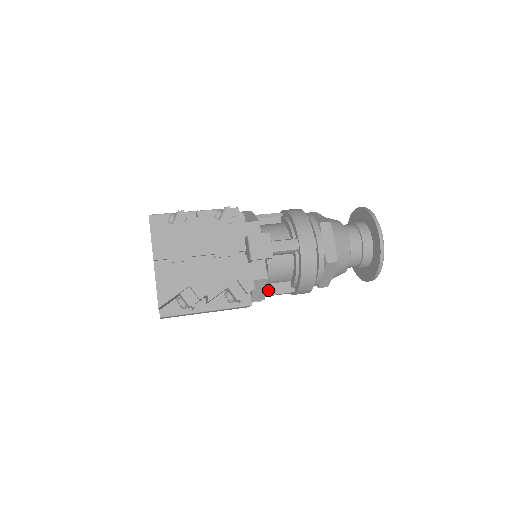
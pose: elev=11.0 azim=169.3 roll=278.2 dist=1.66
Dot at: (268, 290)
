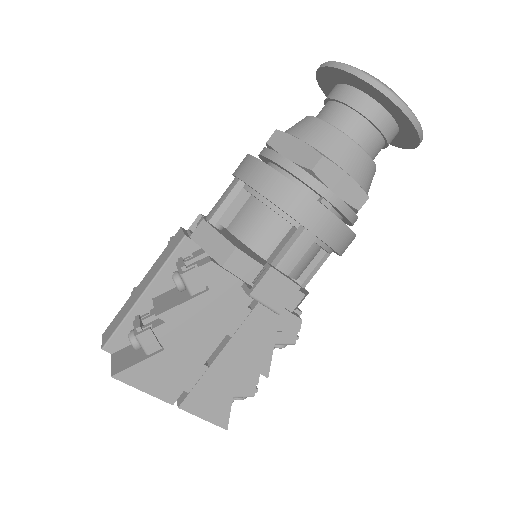
Dot at: (304, 280)
